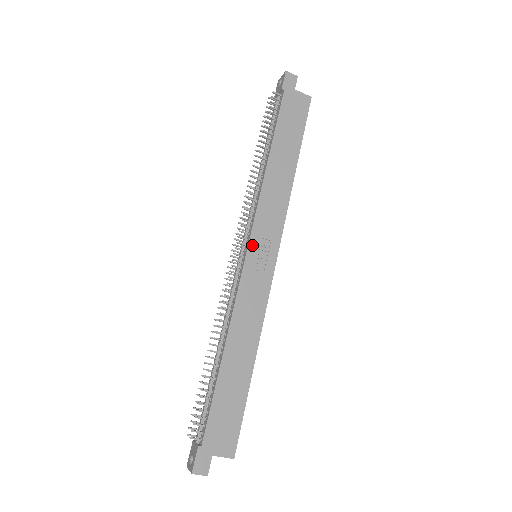
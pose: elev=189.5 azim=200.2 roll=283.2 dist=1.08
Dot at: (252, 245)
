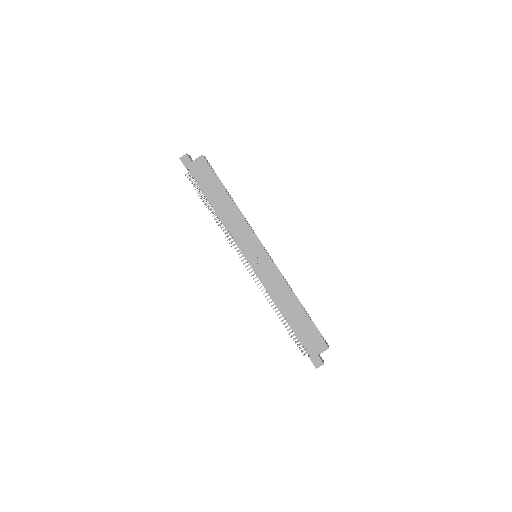
Dot at: (248, 256)
